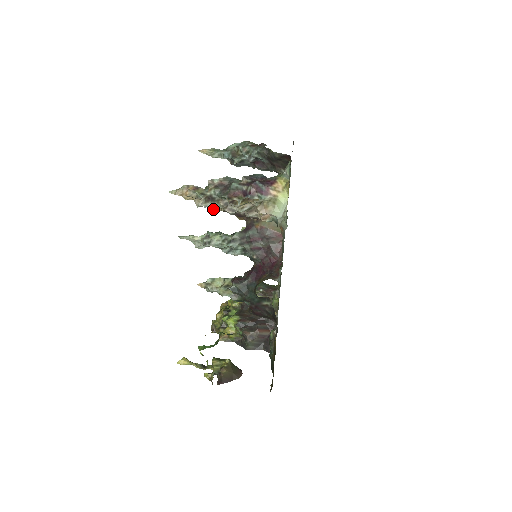
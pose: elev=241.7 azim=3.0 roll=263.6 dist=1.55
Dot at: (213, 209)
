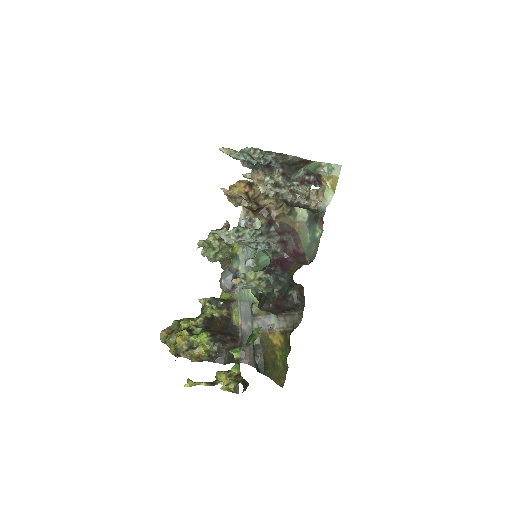
Dot at: (273, 196)
